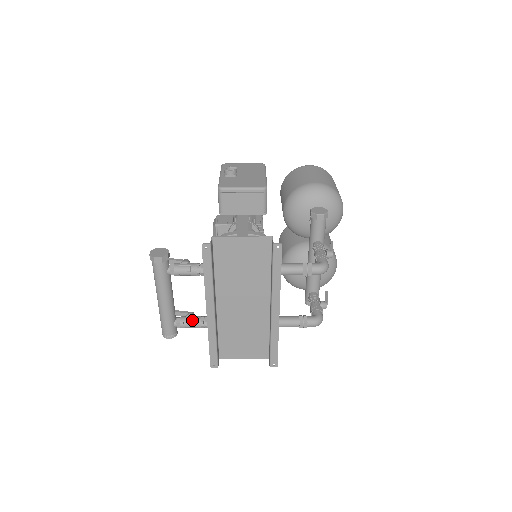
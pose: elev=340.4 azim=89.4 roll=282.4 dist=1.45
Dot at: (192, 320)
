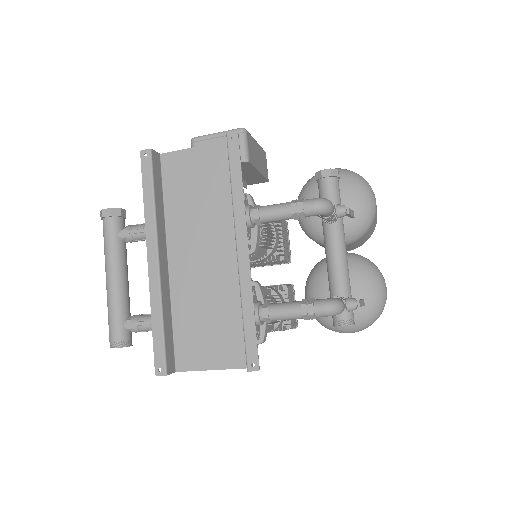
Dot at: (148, 315)
